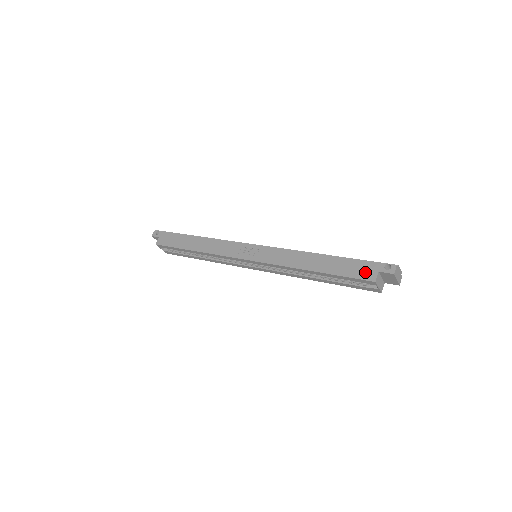
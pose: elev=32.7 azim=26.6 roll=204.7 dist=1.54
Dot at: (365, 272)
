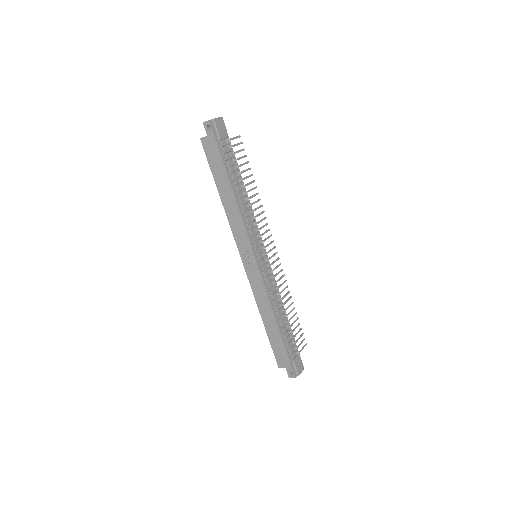
Dot at: (281, 360)
